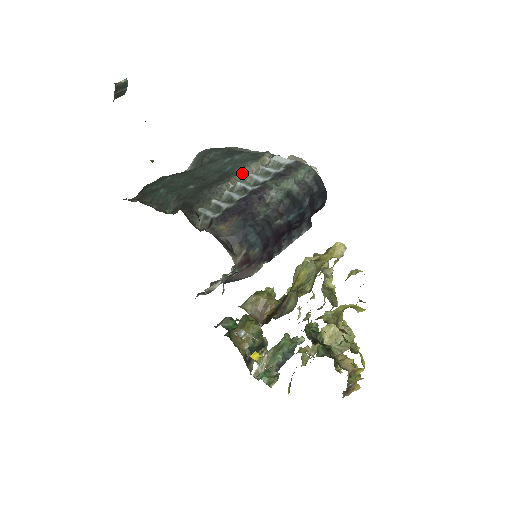
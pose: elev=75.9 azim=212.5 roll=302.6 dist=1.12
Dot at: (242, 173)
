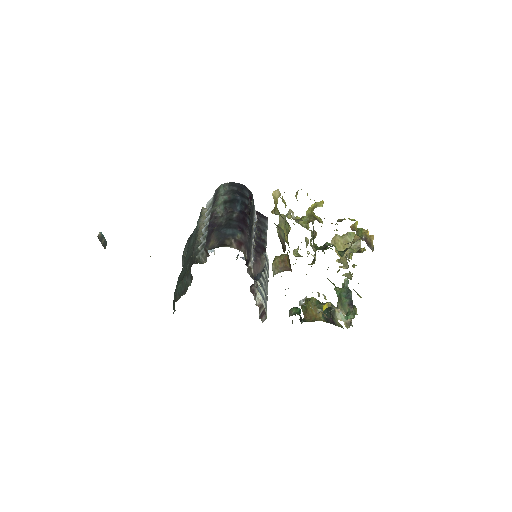
Dot at: (200, 227)
